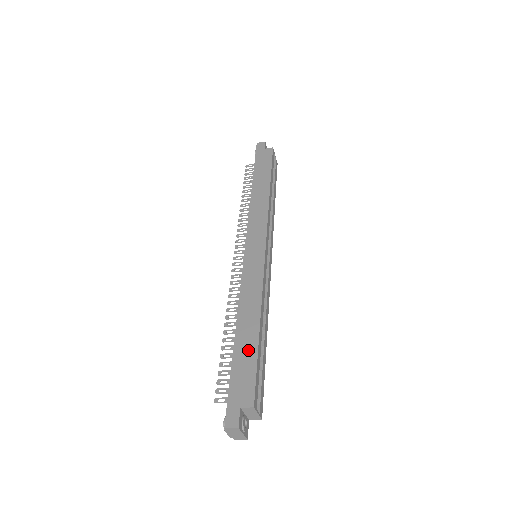
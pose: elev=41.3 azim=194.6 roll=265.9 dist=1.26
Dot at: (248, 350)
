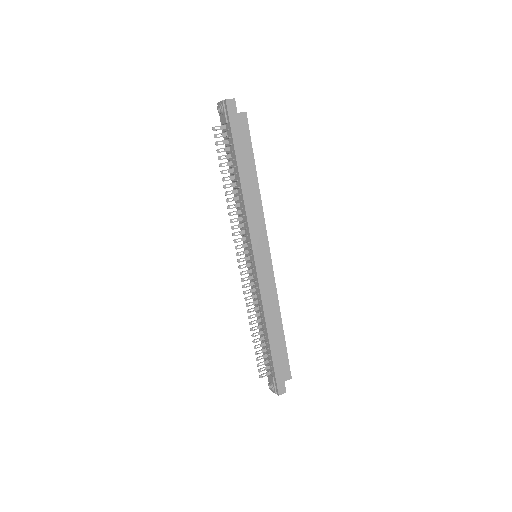
Dot at: (280, 346)
